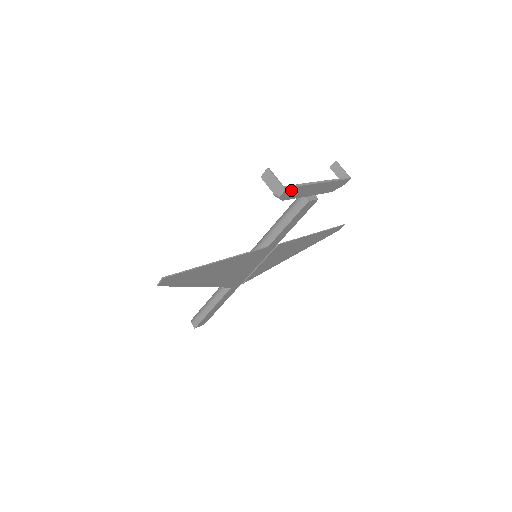
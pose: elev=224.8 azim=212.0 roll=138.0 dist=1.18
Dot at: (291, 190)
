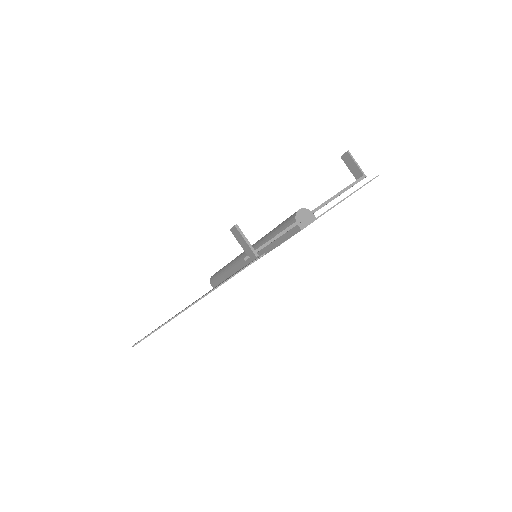
Dot at: occluded
